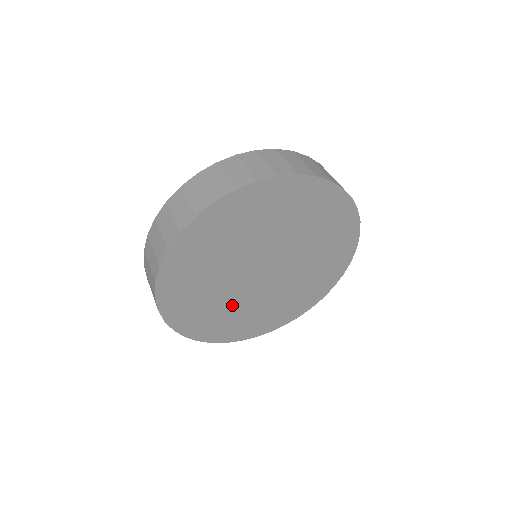
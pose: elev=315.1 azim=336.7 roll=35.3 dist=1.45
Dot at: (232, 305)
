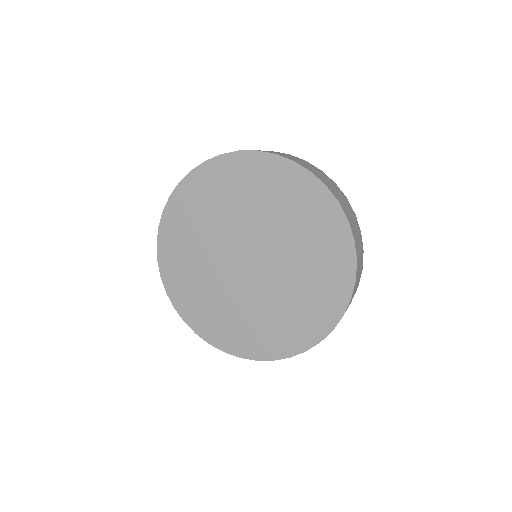
Dot at: (204, 262)
